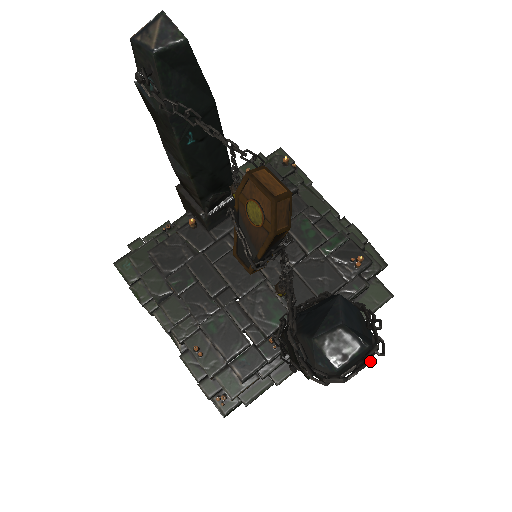
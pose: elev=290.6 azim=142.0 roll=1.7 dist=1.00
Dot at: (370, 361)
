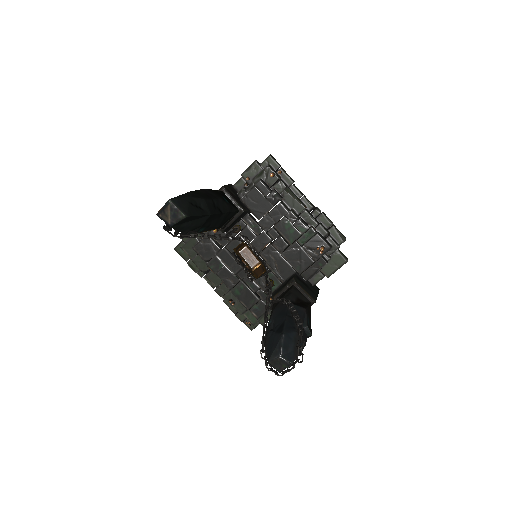
Dot at: (294, 367)
